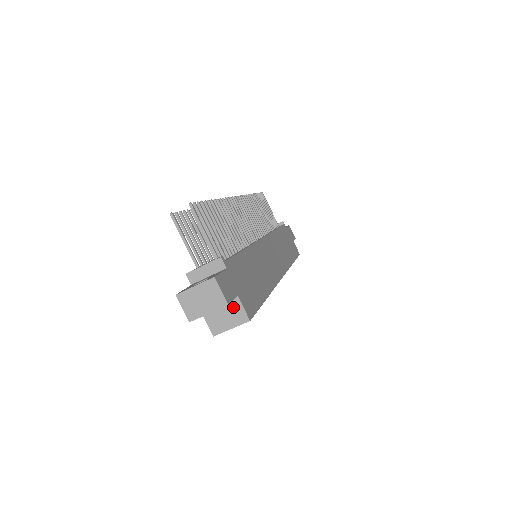
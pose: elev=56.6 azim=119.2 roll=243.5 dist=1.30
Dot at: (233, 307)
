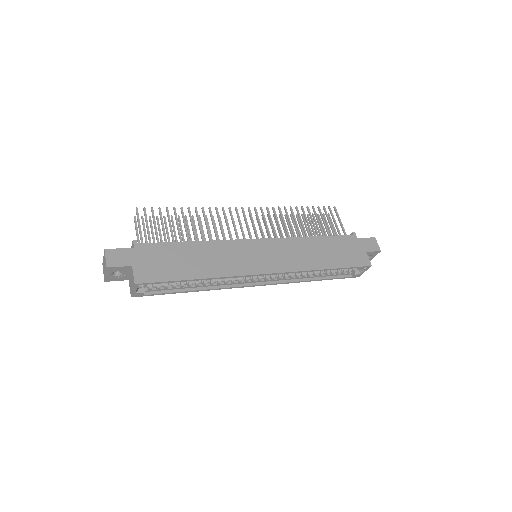
Dot at: (132, 275)
